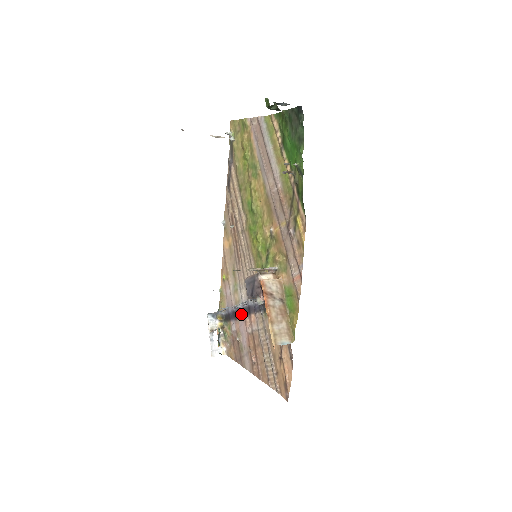
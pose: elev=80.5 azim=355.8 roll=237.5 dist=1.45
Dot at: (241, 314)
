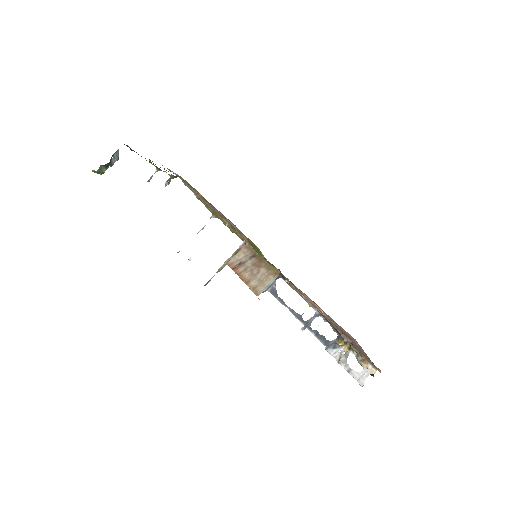
Dot at: (322, 315)
